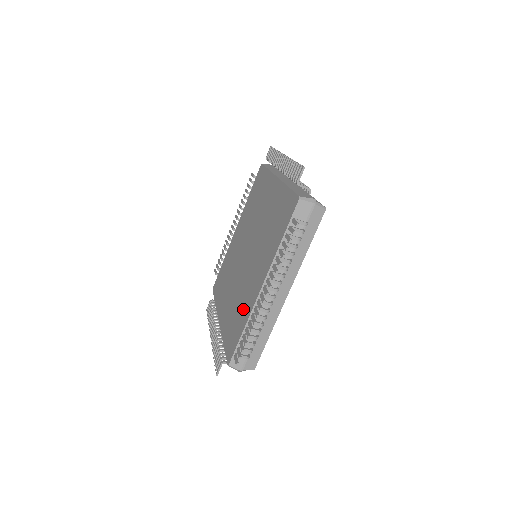
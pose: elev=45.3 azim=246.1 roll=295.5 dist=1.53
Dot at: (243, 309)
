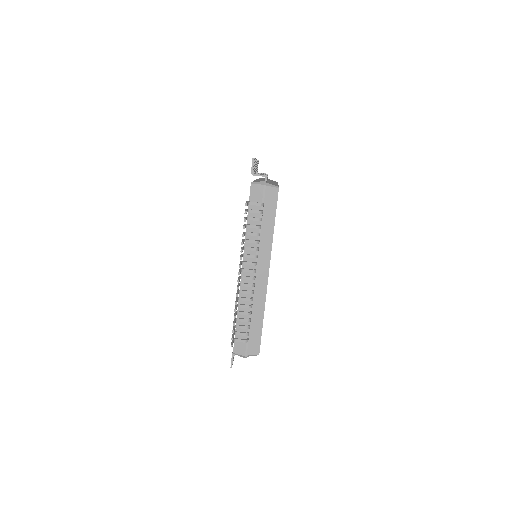
Dot at: occluded
